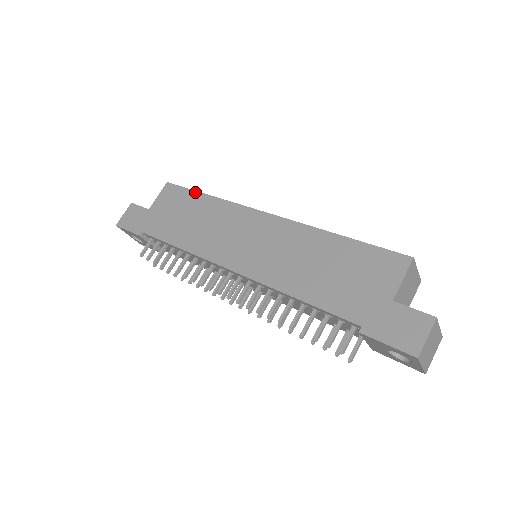
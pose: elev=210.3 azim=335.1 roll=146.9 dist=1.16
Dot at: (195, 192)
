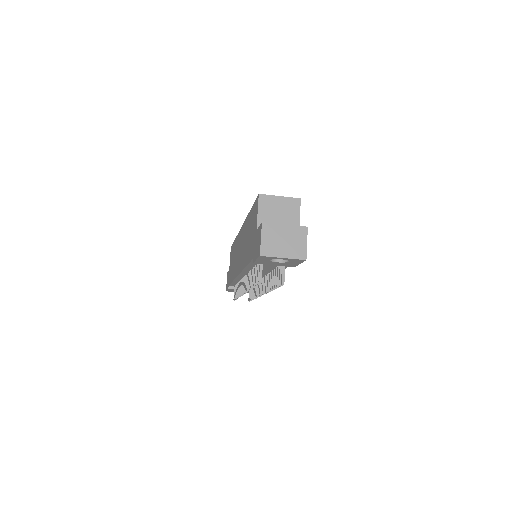
Dot at: occluded
